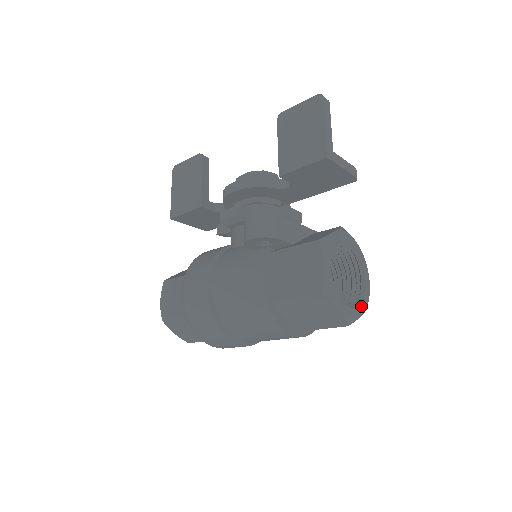
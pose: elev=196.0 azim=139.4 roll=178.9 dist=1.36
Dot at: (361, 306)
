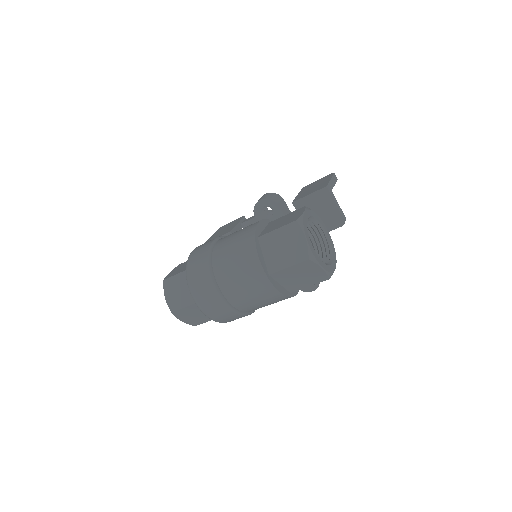
Dot at: (323, 264)
